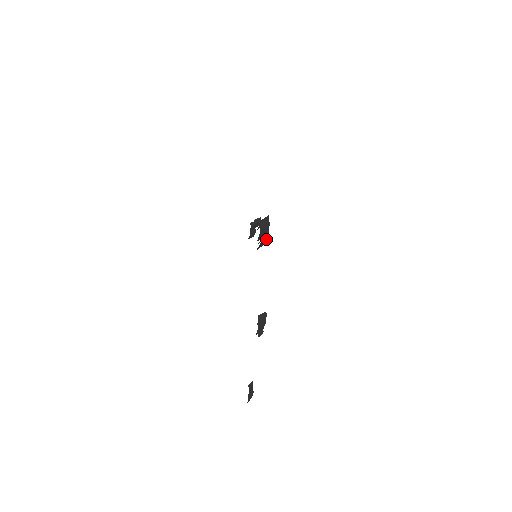
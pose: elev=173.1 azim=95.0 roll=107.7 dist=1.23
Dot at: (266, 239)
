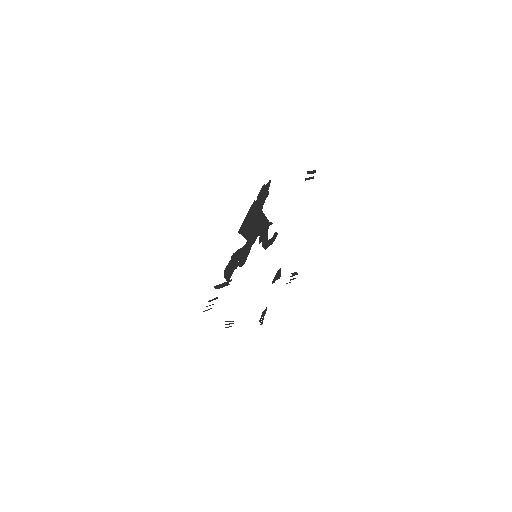
Dot at: occluded
